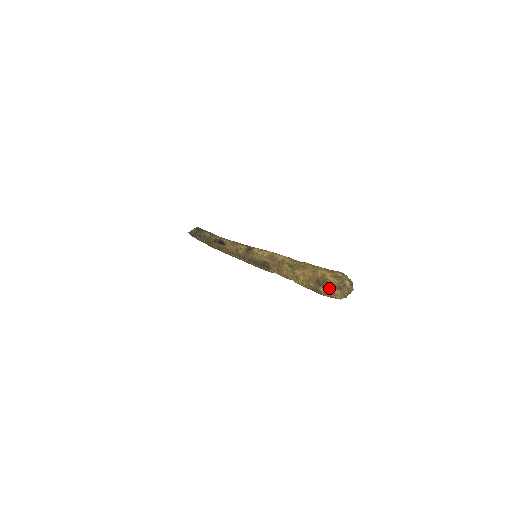
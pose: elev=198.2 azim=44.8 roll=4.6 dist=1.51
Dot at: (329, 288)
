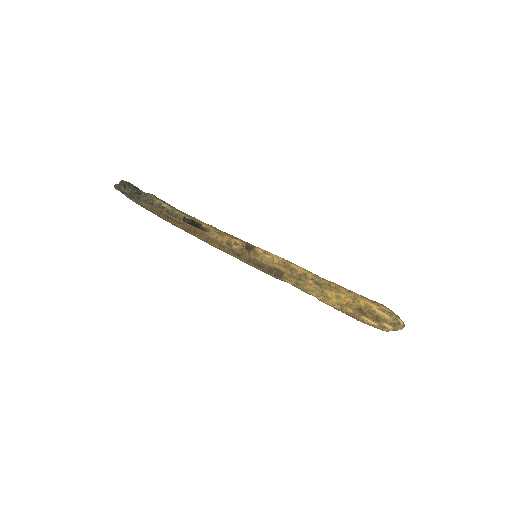
Dot at: (378, 321)
